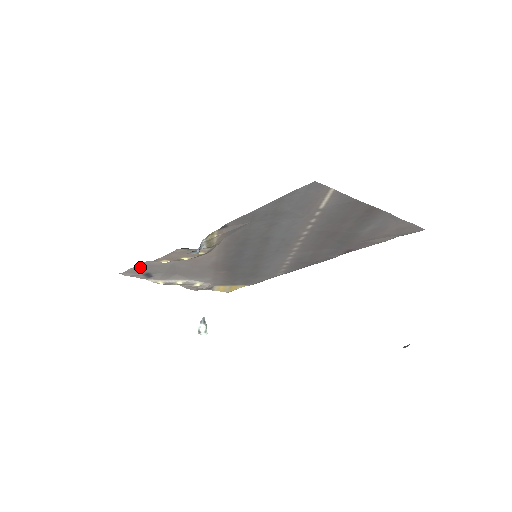
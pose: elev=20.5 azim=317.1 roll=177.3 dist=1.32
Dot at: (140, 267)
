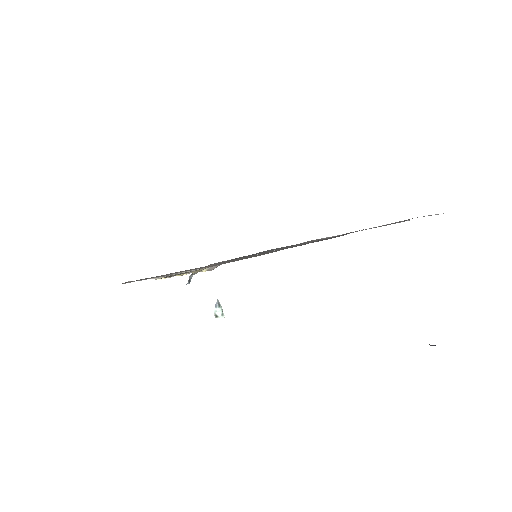
Dot at: occluded
